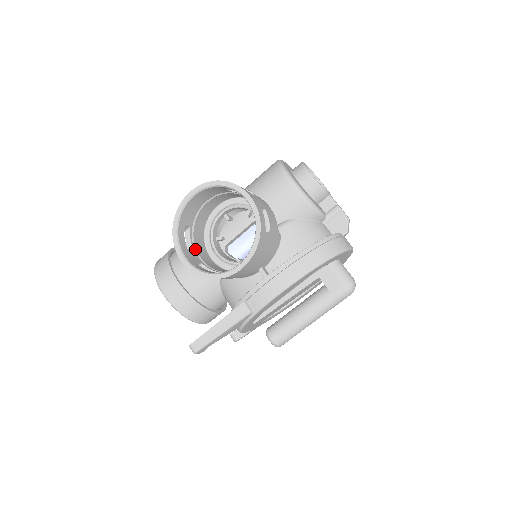
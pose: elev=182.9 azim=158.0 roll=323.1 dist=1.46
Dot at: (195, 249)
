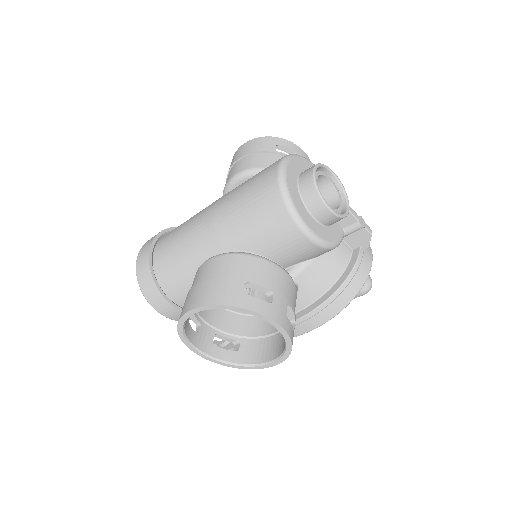
Dot at: (202, 319)
